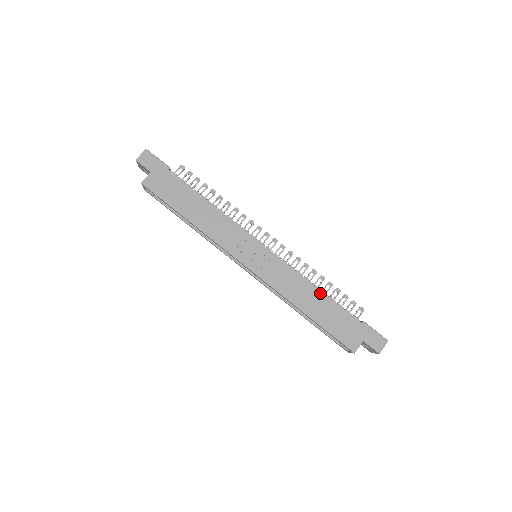
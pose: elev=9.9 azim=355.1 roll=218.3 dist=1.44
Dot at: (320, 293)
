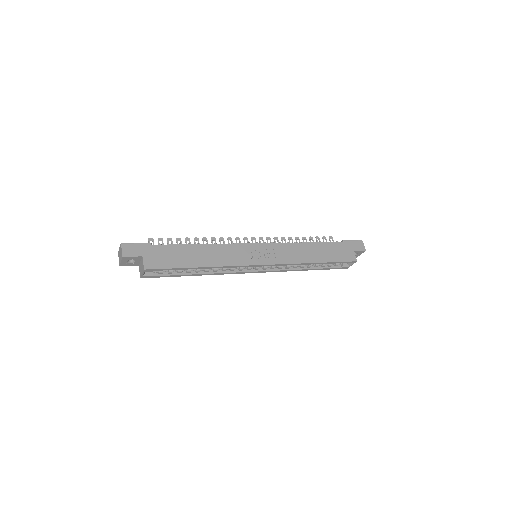
Dot at: (311, 244)
